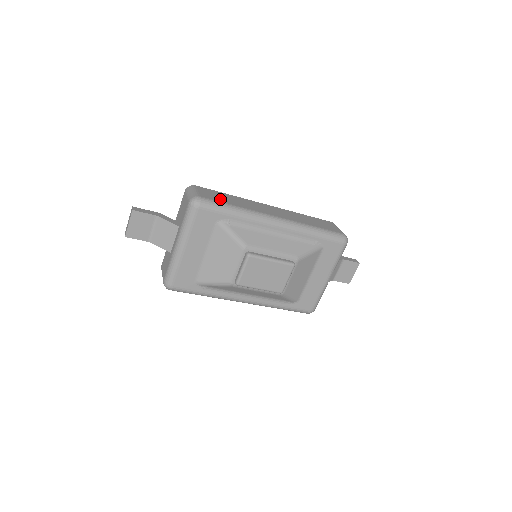
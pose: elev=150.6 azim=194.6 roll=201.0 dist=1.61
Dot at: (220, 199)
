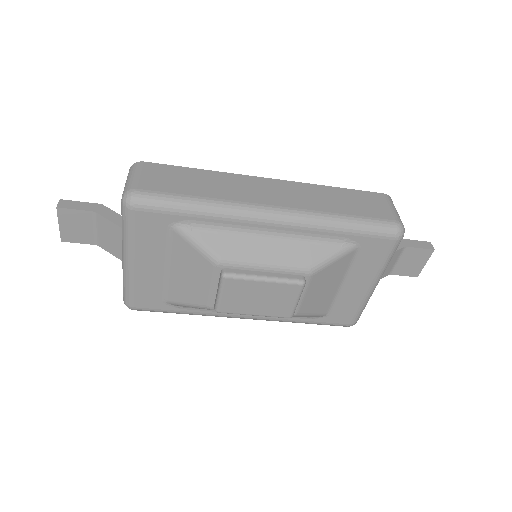
Dot at: (175, 186)
